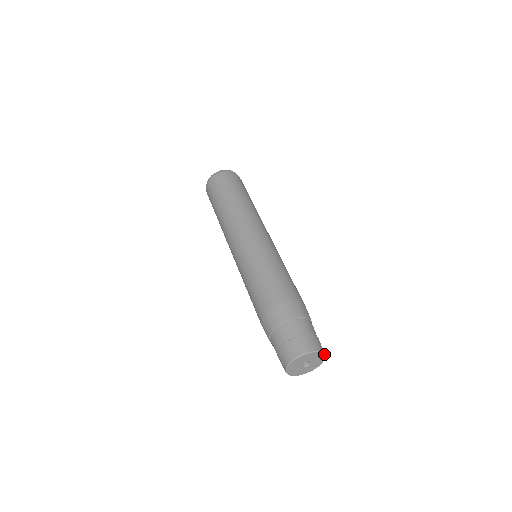
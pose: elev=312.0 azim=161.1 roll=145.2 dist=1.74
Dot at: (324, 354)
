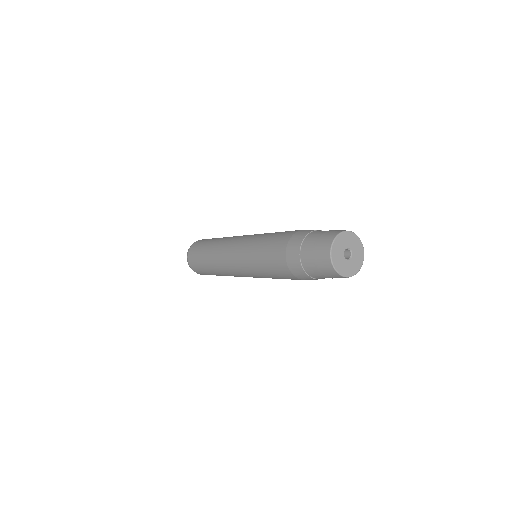
Dot at: (354, 233)
